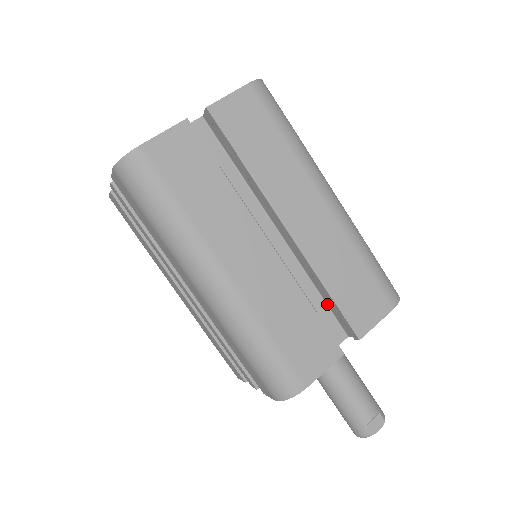
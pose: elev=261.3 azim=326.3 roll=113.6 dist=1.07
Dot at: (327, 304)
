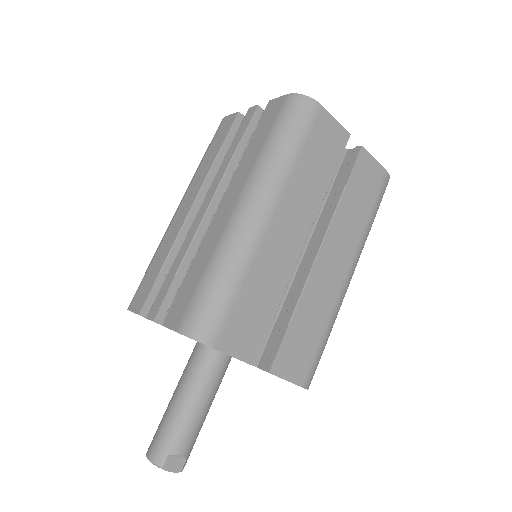
Dot at: (273, 329)
